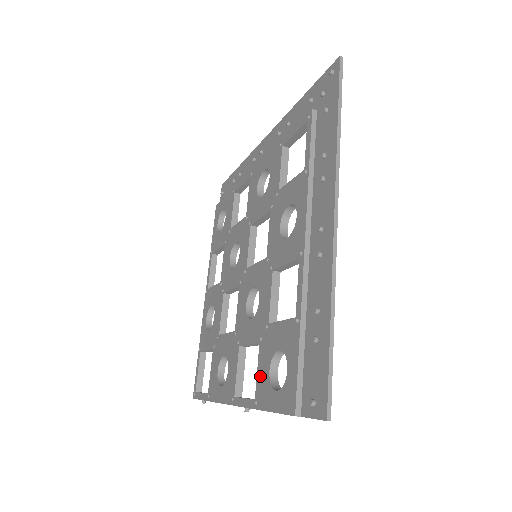
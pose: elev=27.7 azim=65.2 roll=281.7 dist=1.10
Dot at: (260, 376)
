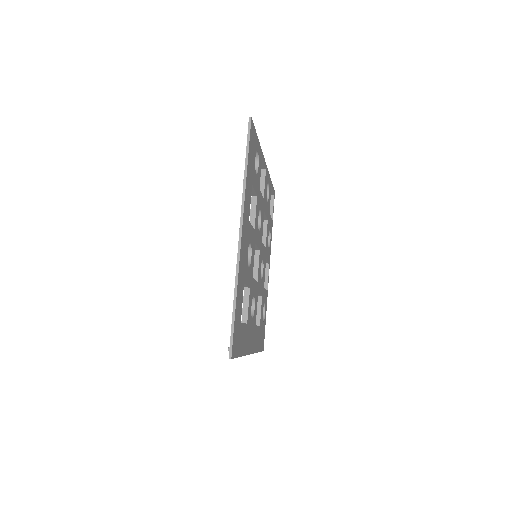
Dot at: occluded
